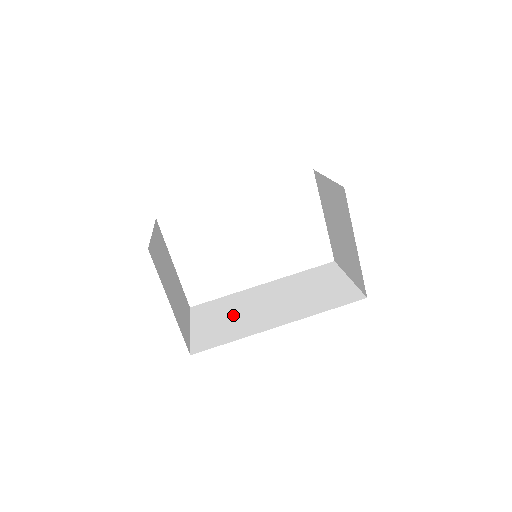
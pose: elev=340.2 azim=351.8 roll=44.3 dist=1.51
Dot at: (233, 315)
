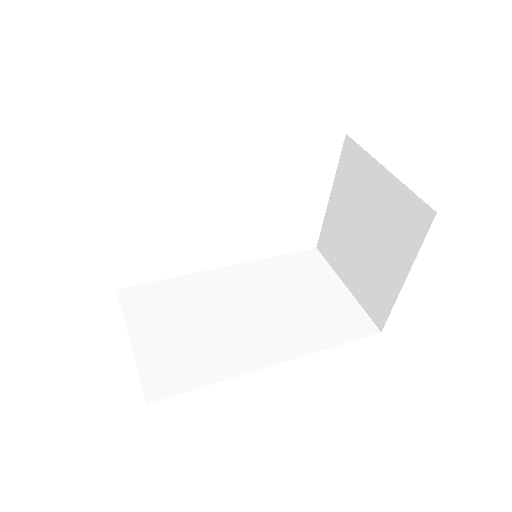
Dot at: (196, 324)
